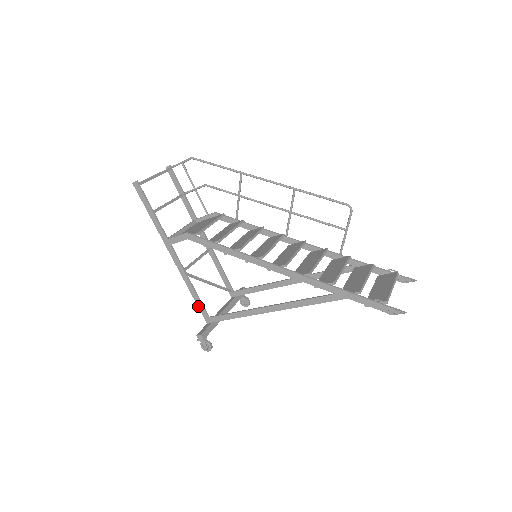
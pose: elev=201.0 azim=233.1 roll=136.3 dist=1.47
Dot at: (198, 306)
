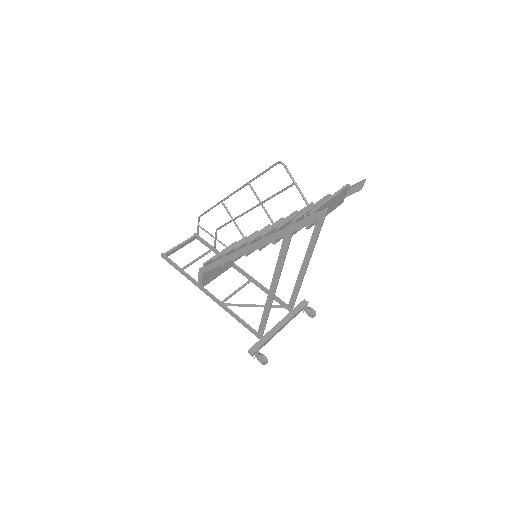
Dot at: occluded
